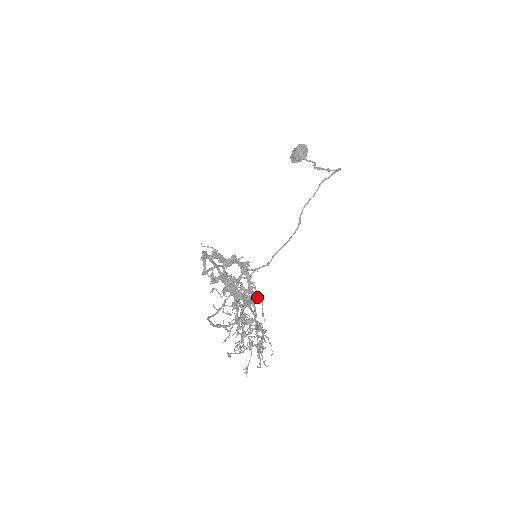
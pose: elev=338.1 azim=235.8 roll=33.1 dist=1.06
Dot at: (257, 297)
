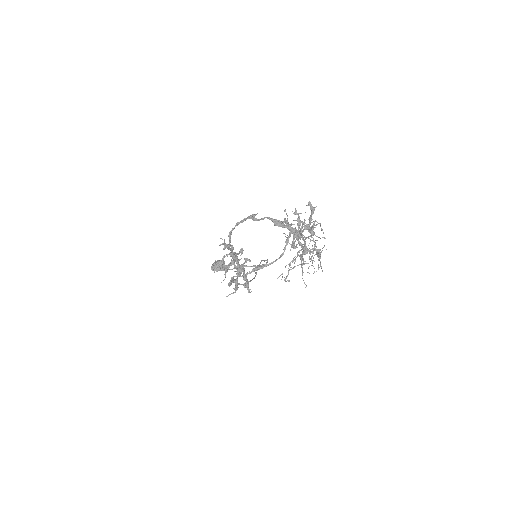
Dot at: (315, 221)
